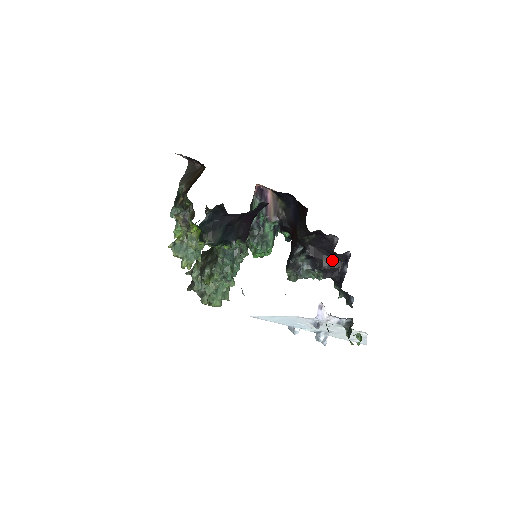
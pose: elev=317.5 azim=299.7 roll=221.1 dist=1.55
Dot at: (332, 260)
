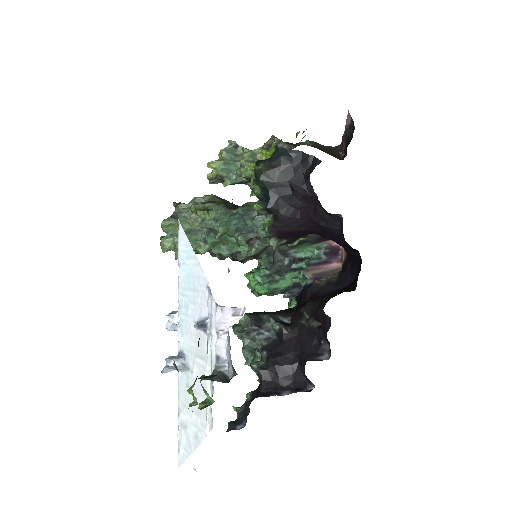
Dot at: (290, 368)
